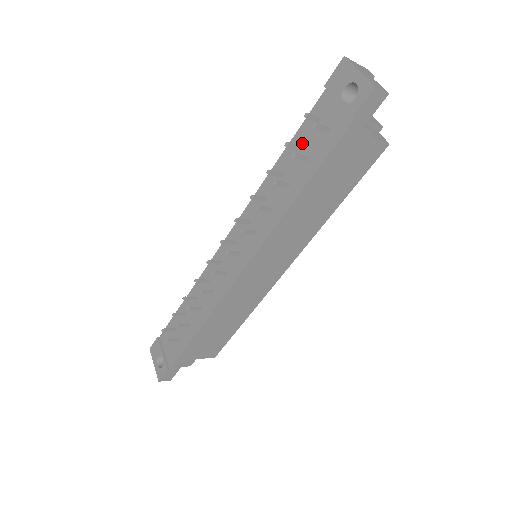
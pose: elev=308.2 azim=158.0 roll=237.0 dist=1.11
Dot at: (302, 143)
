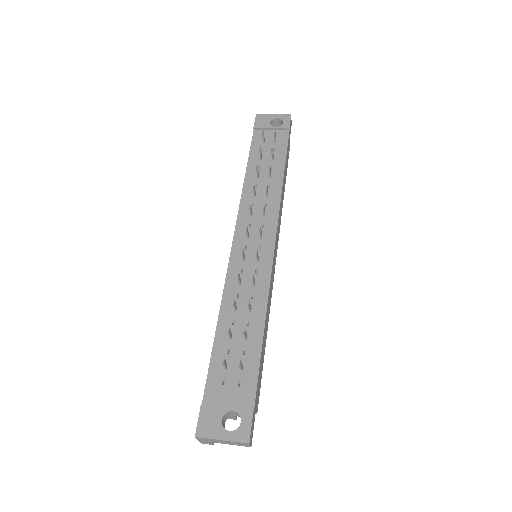
Dot at: occluded
